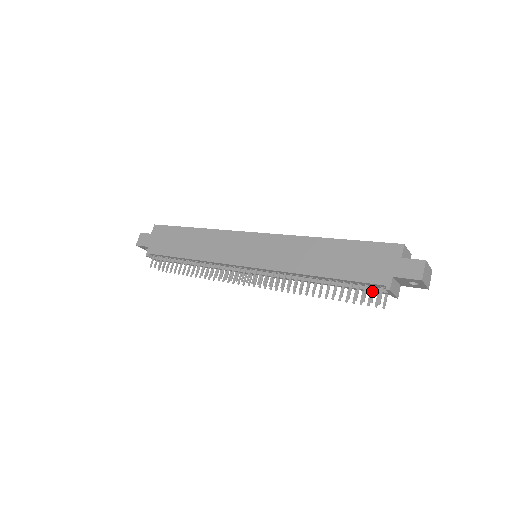
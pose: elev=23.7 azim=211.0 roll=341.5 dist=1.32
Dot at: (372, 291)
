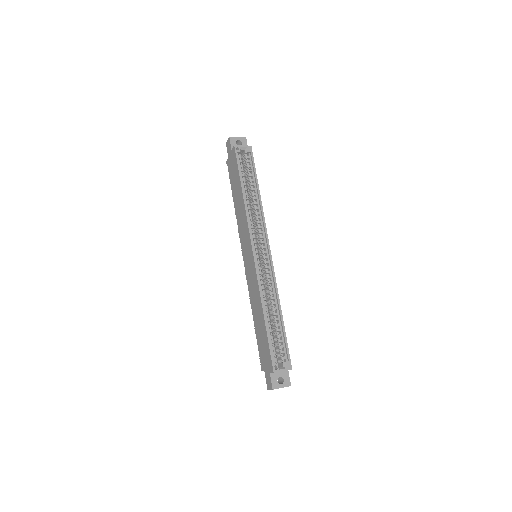
Dot at: occluded
